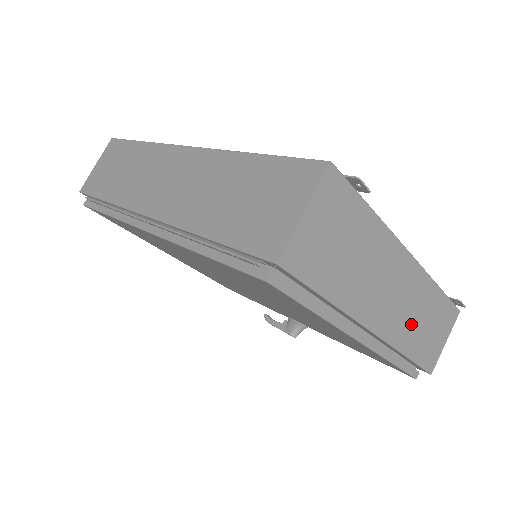
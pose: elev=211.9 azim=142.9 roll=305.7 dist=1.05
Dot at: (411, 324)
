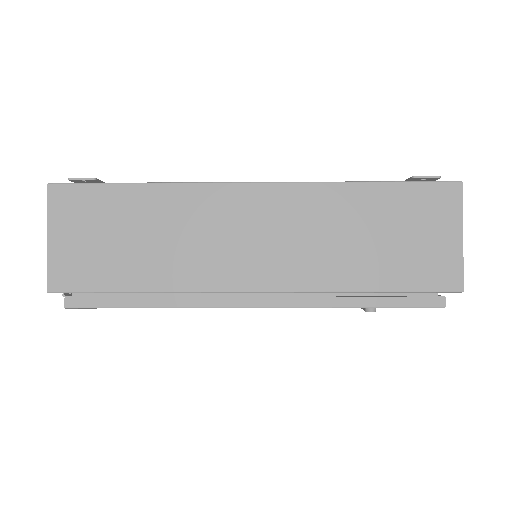
Dot at: (330, 252)
